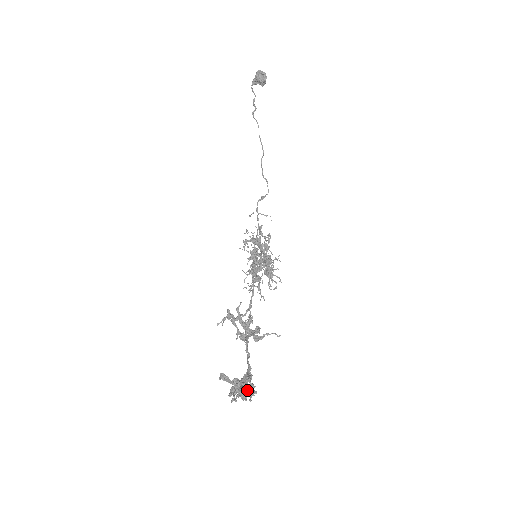
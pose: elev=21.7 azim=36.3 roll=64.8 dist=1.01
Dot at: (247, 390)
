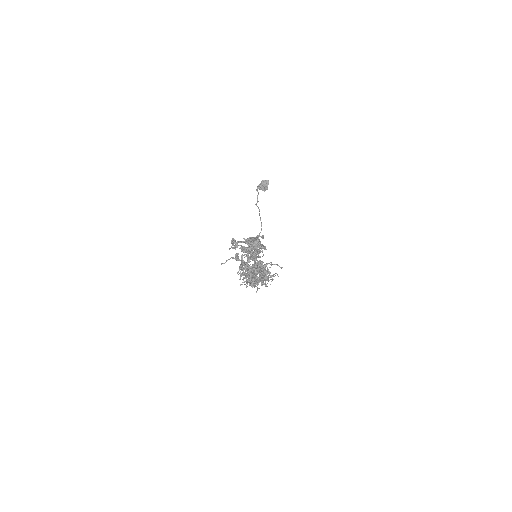
Dot at: (260, 236)
